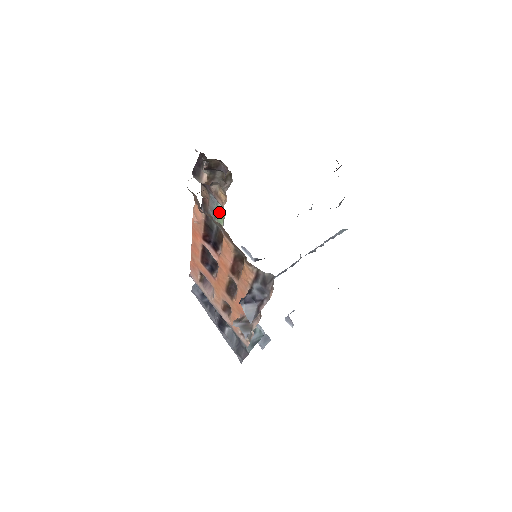
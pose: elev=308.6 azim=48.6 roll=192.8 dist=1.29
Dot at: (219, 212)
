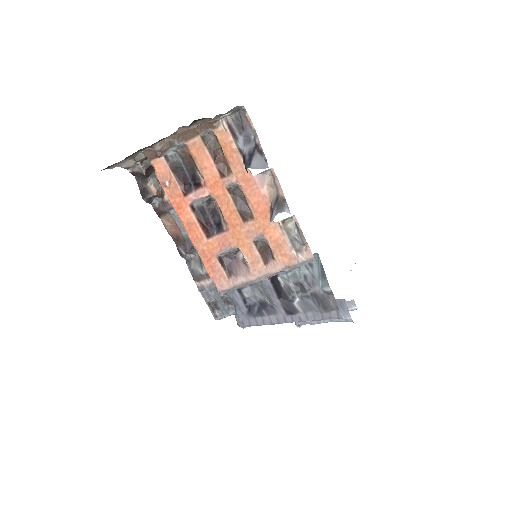
Dot at: occluded
